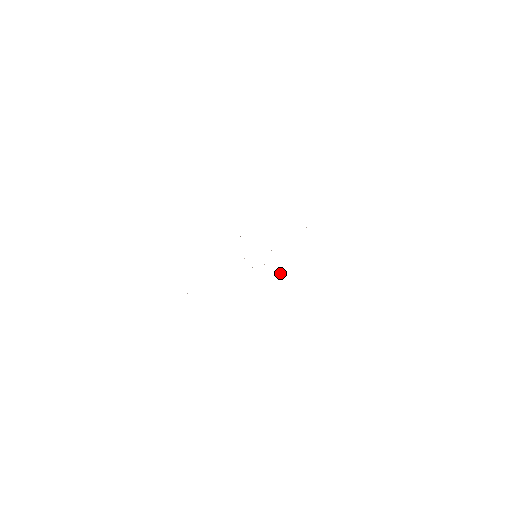
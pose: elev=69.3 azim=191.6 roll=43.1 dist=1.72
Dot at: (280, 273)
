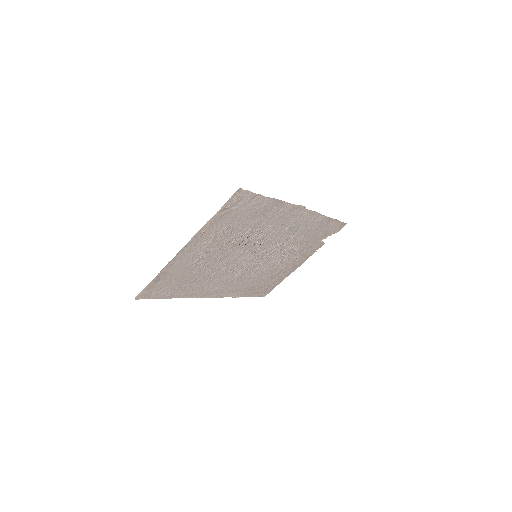
Dot at: (285, 215)
